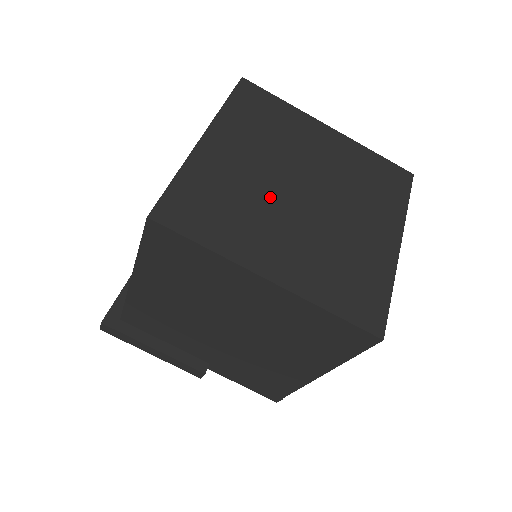
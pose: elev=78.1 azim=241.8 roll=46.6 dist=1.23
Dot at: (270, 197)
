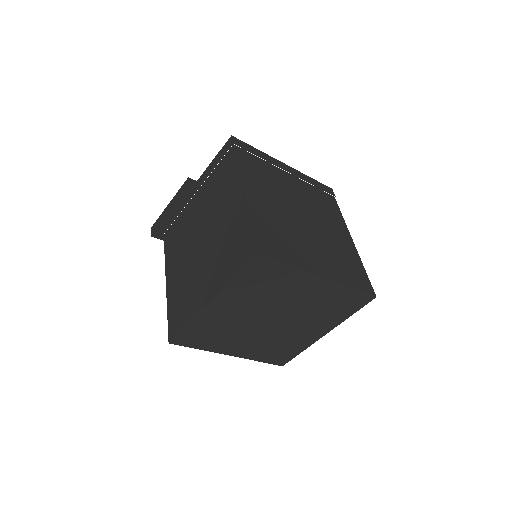
Dot at: (247, 326)
